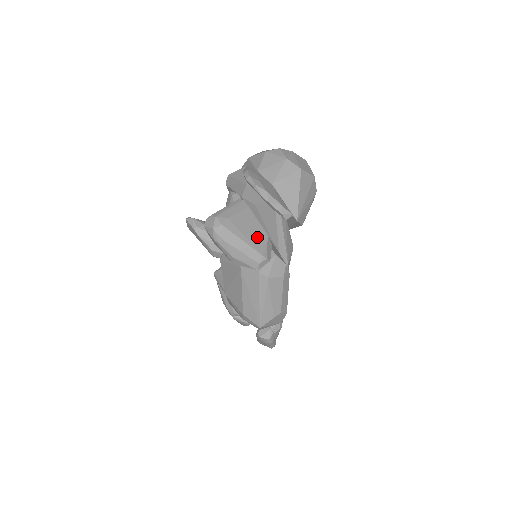
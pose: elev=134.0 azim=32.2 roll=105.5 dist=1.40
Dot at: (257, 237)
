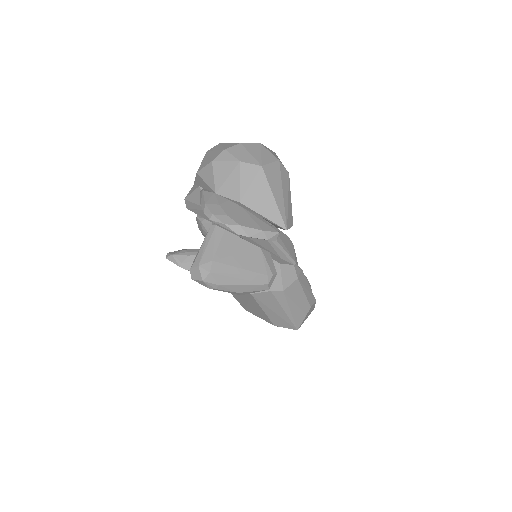
Dot at: (251, 259)
